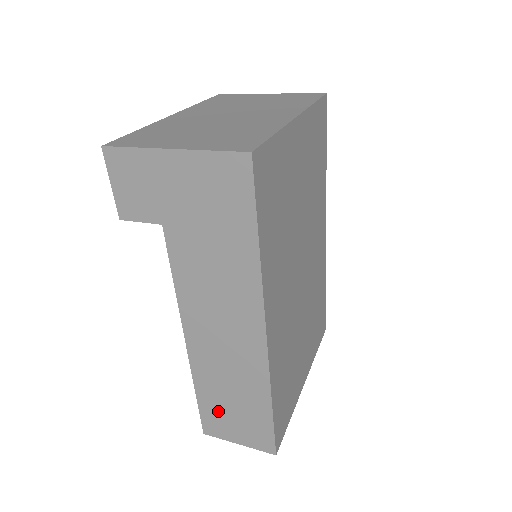
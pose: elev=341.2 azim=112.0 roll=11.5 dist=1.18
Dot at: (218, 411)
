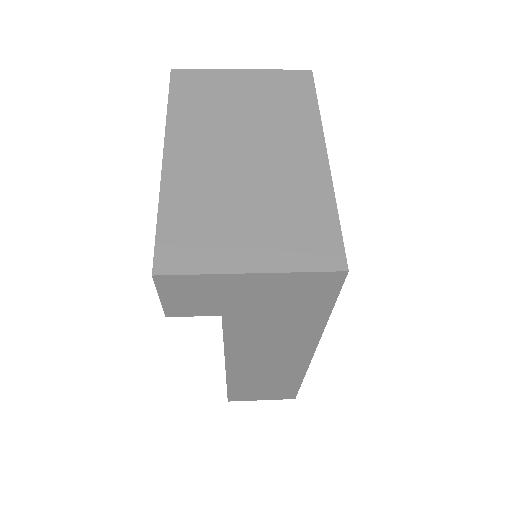
Dot at: (247, 391)
